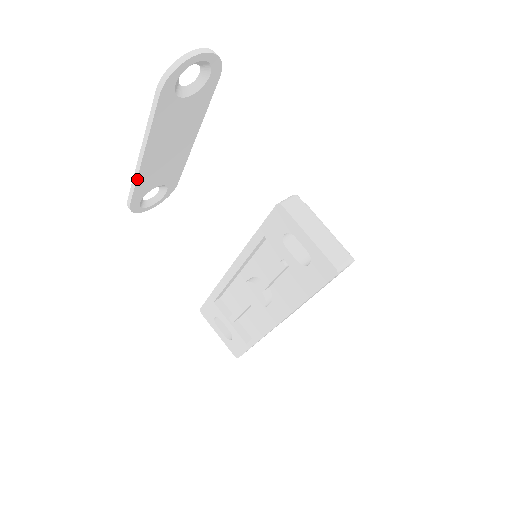
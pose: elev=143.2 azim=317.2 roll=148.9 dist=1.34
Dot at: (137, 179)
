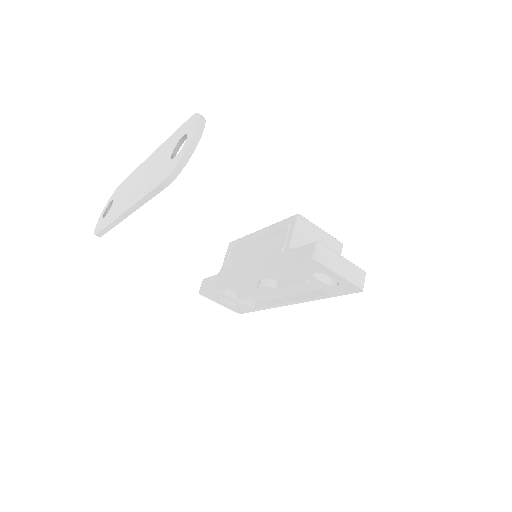
Dot at: (116, 224)
